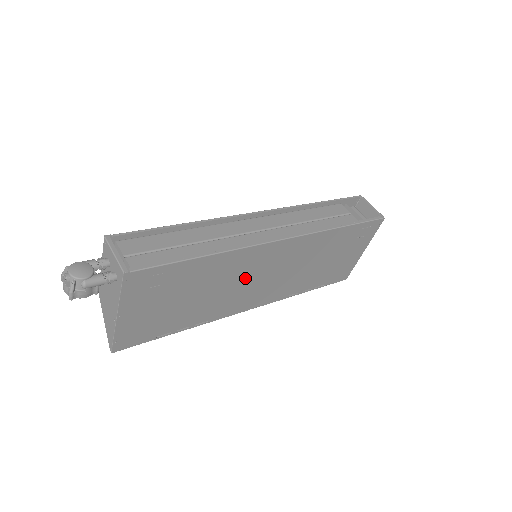
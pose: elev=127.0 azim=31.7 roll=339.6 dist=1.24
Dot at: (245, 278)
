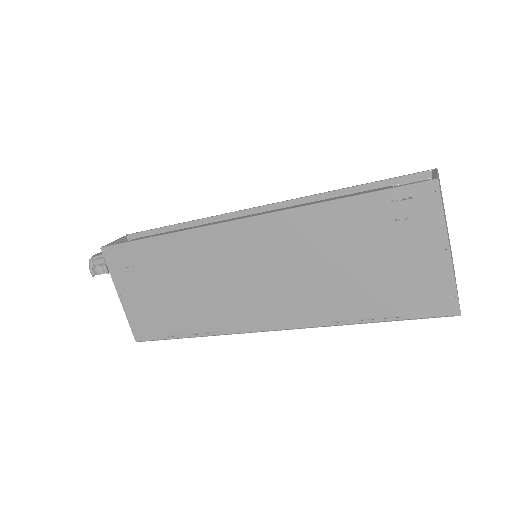
Dot at: (227, 273)
